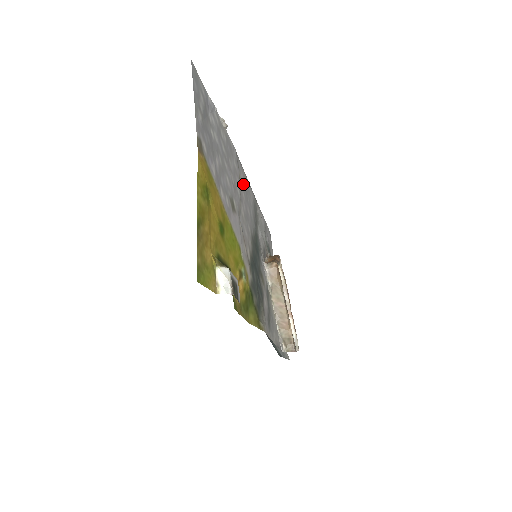
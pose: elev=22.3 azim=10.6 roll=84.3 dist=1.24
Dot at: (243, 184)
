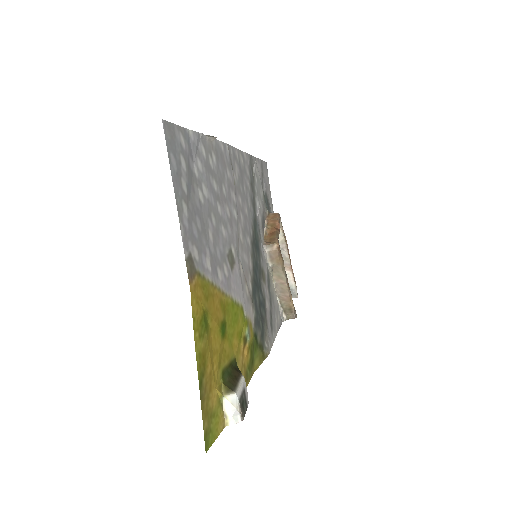
Dot at: (238, 180)
